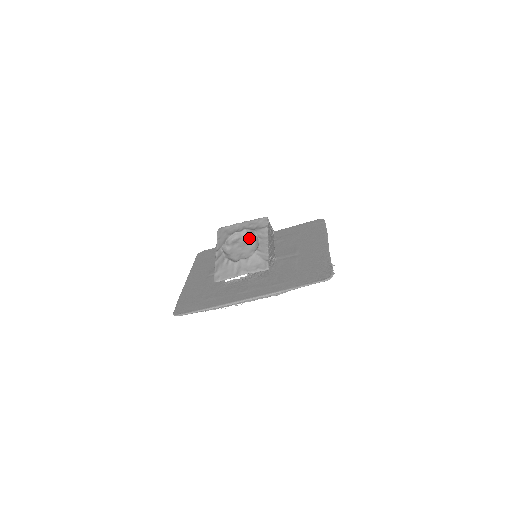
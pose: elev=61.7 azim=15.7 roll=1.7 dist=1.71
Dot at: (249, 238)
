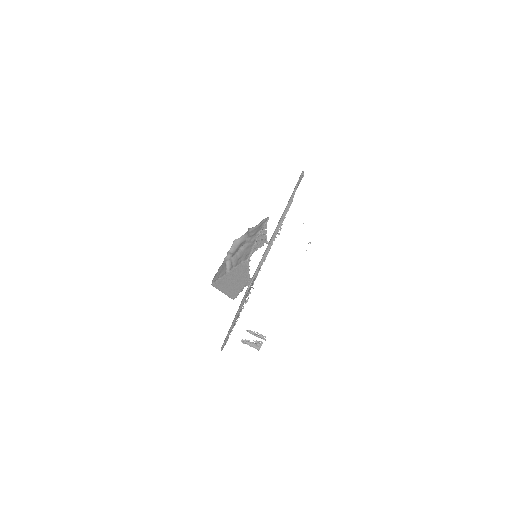
Dot at: (237, 248)
